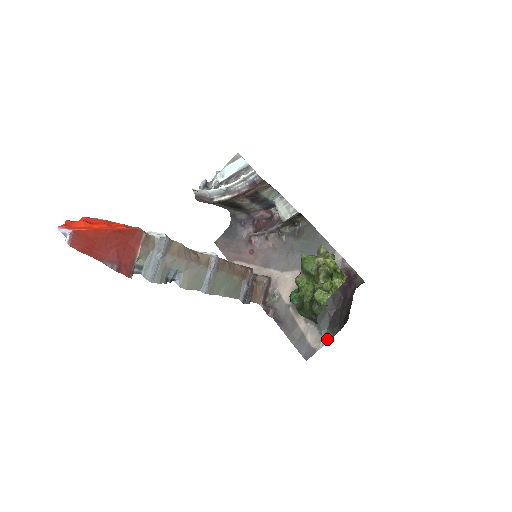
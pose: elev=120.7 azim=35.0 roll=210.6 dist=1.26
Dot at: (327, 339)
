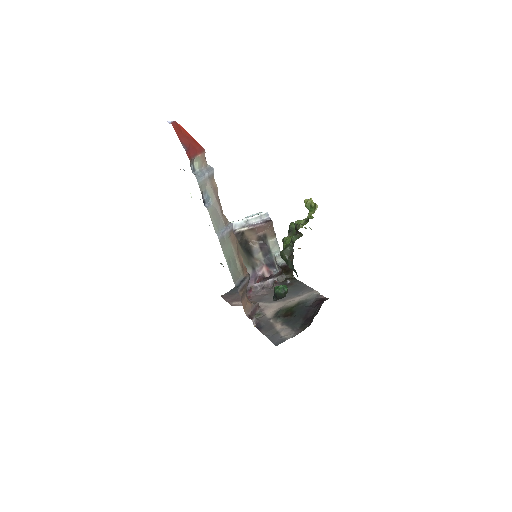
Dot at: (298, 333)
